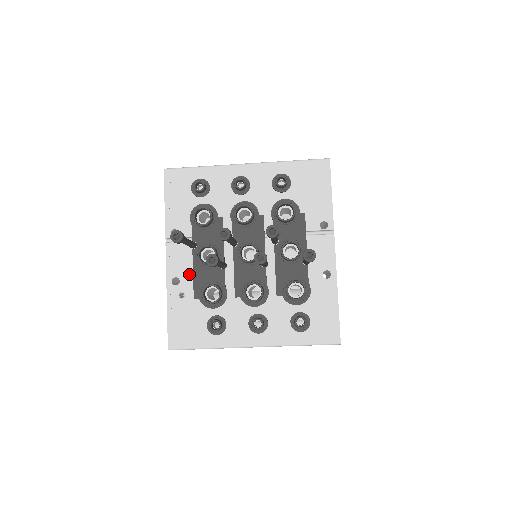
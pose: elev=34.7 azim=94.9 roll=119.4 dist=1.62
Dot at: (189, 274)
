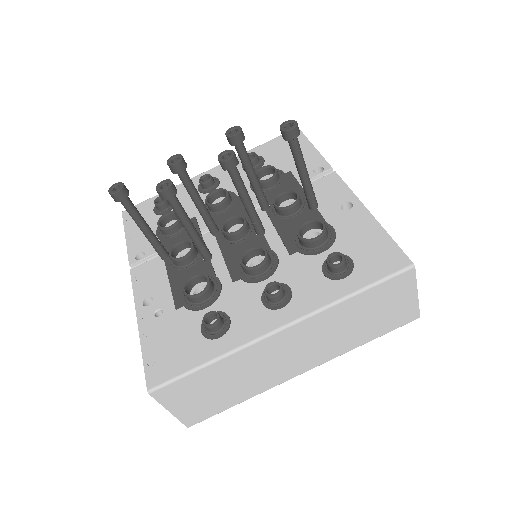
Dot at: (164, 286)
